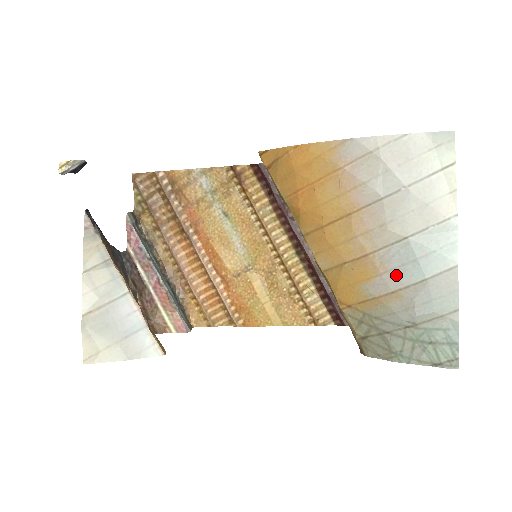
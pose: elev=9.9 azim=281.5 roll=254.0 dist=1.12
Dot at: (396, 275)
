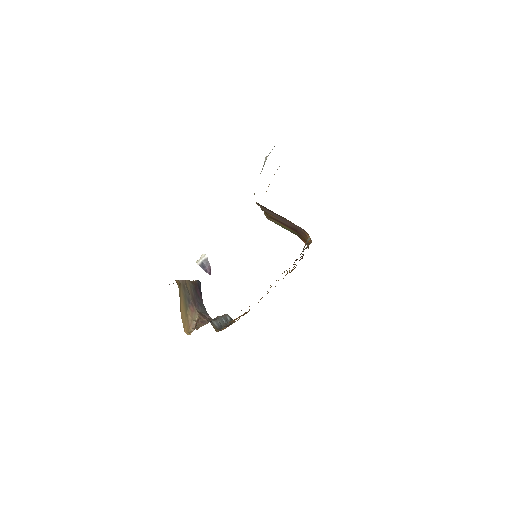
Dot at: occluded
